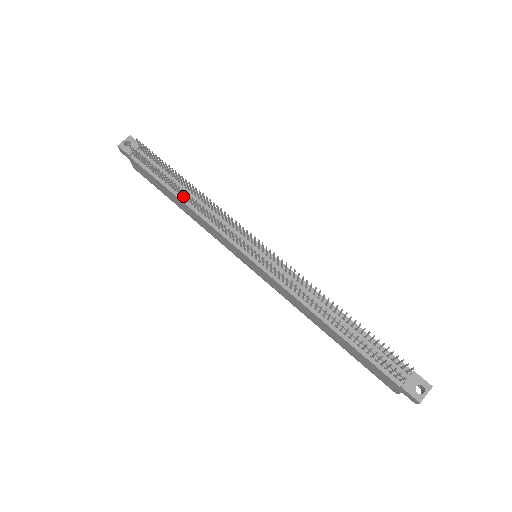
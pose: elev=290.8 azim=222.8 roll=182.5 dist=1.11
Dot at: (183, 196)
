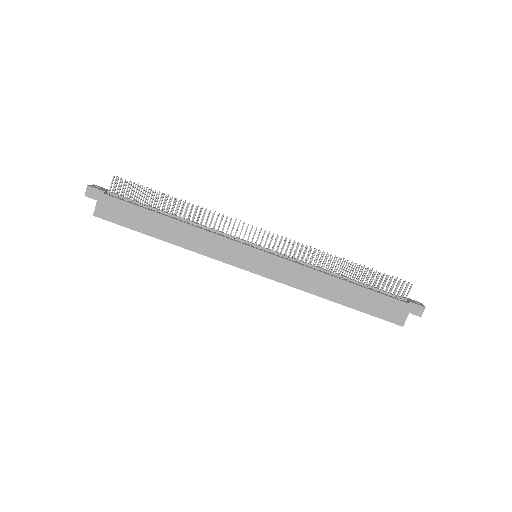
Dot at: (174, 218)
